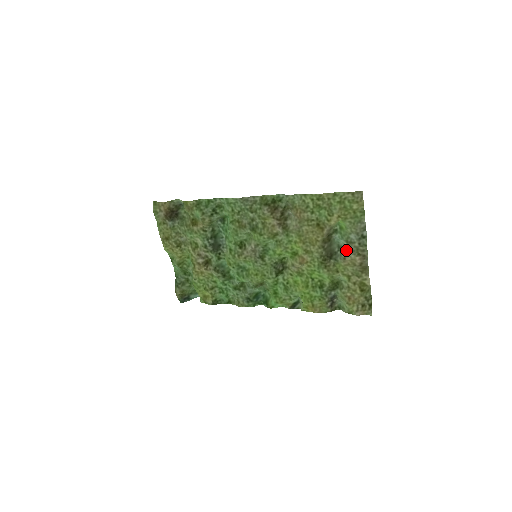
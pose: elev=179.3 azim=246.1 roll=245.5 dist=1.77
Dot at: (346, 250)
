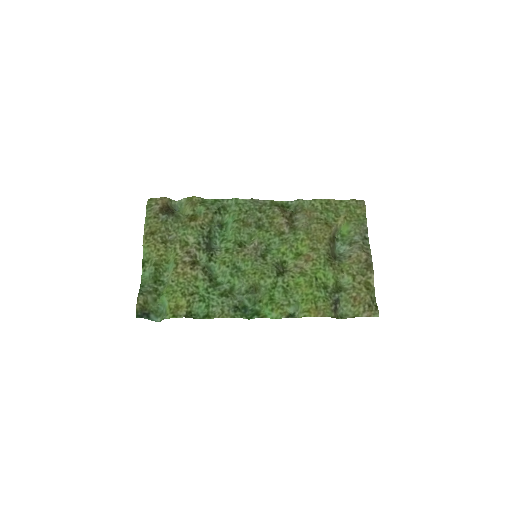
Dot at: (351, 249)
